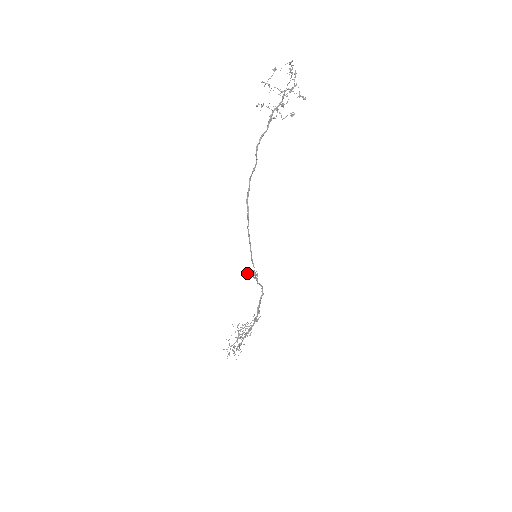
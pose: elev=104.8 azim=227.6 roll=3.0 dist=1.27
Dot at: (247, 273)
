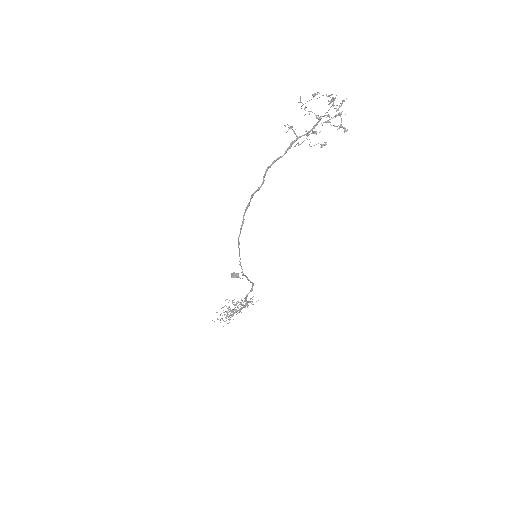
Dot at: (231, 273)
